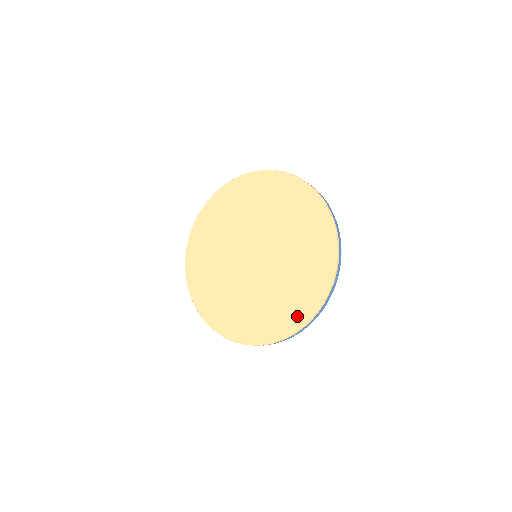
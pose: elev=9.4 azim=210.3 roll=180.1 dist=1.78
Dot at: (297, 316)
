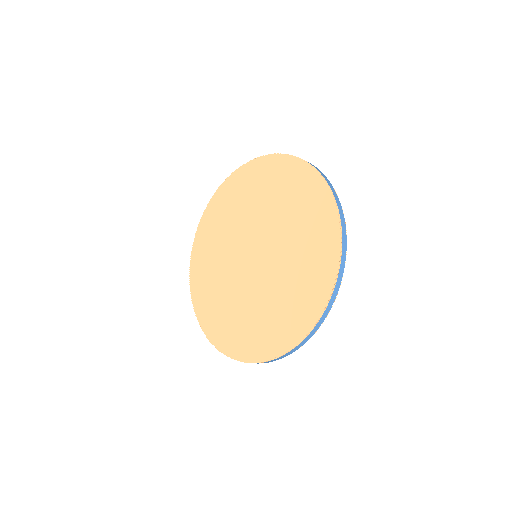
Dot at: (325, 266)
